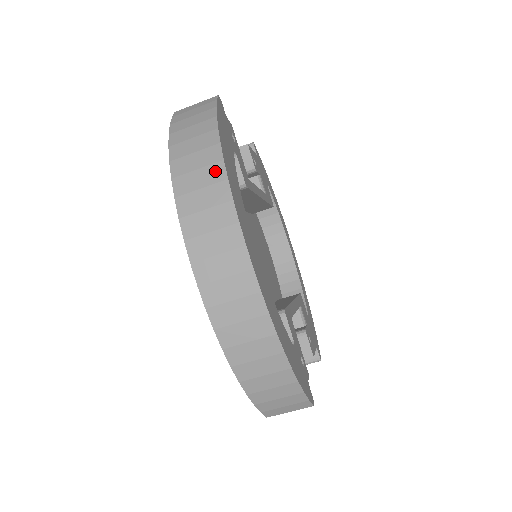
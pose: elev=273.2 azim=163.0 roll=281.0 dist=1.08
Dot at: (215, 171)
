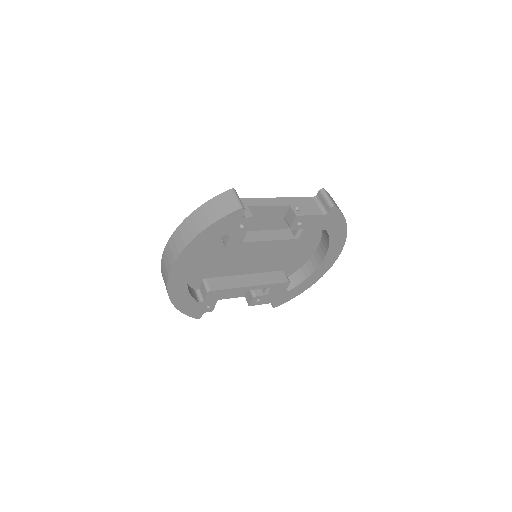
Dot at: (182, 246)
